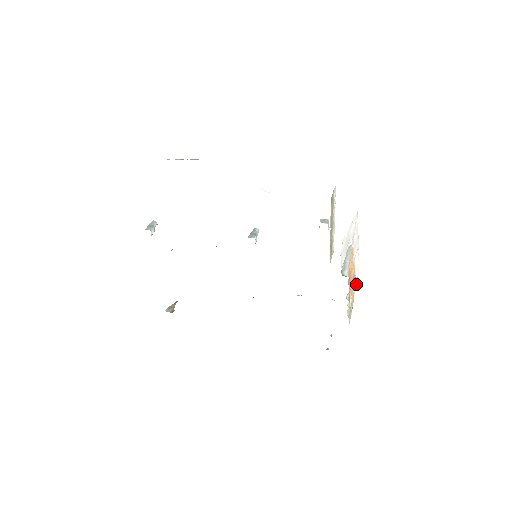
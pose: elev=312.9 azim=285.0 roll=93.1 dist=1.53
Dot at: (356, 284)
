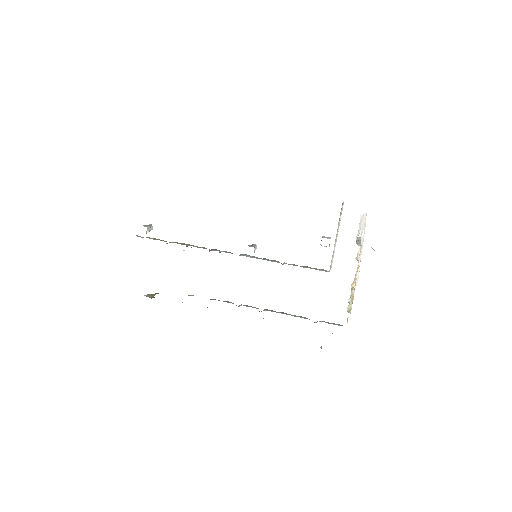
Dot at: occluded
